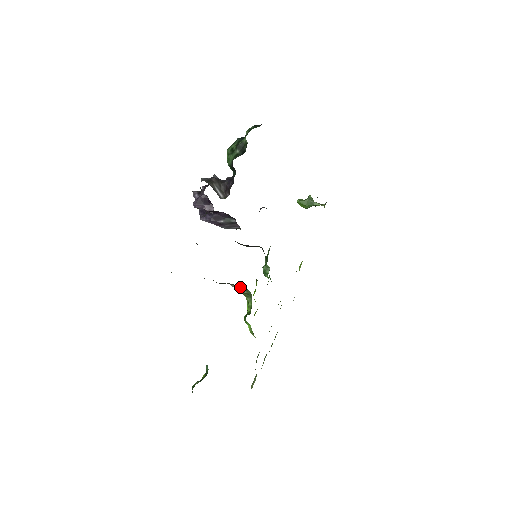
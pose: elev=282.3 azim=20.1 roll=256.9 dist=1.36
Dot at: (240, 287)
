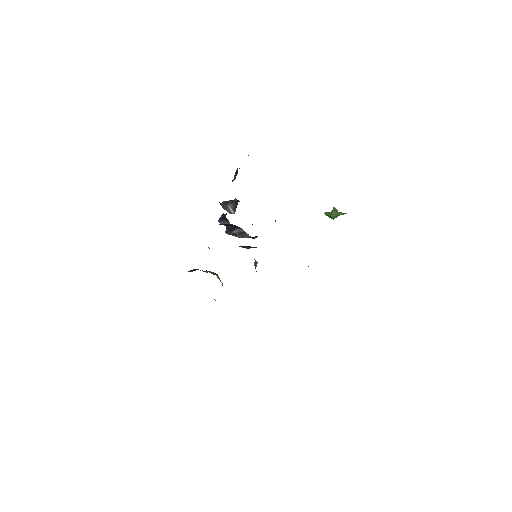
Dot at: (214, 273)
